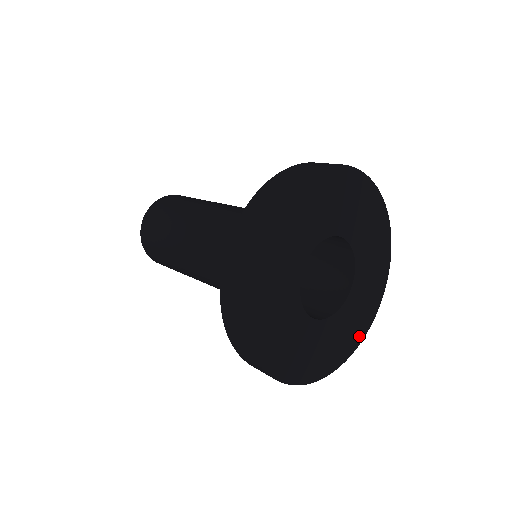
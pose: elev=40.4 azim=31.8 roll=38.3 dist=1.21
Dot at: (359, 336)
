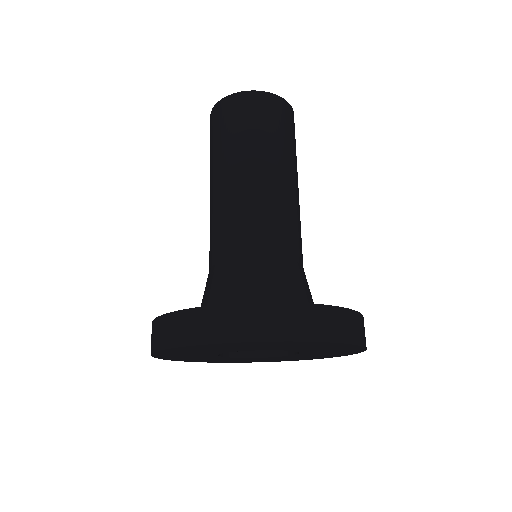
Dot at: (314, 358)
